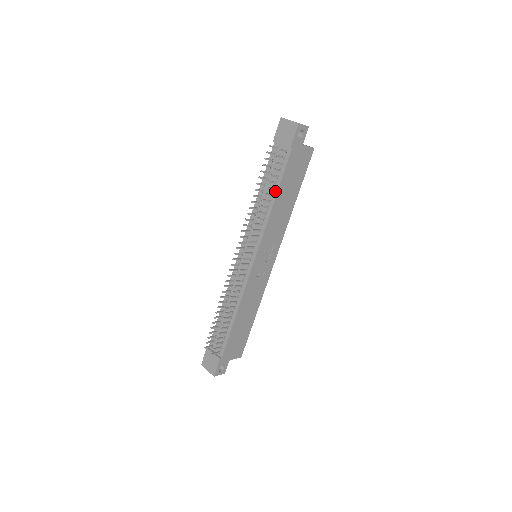
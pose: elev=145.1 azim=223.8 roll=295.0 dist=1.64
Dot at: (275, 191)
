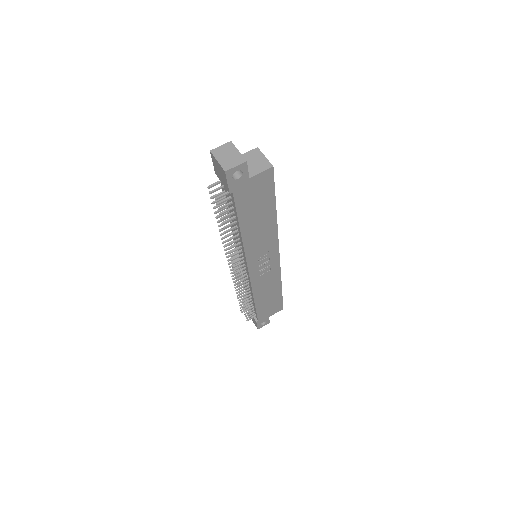
Dot at: (237, 225)
